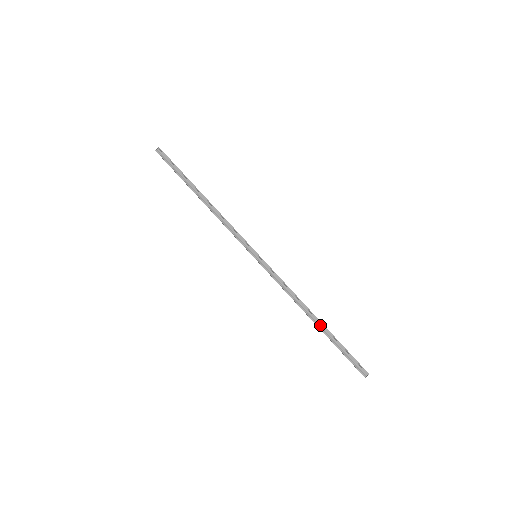
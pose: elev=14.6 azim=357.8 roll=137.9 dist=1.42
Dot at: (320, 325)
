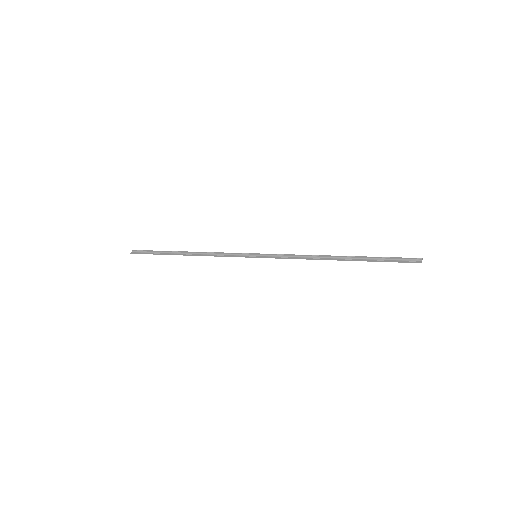
Dot at: (348, 259)
